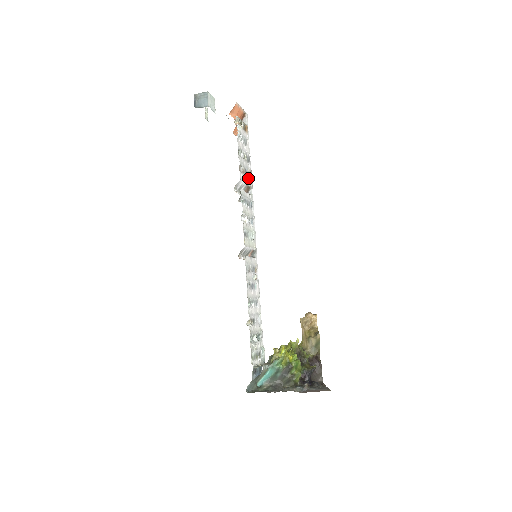
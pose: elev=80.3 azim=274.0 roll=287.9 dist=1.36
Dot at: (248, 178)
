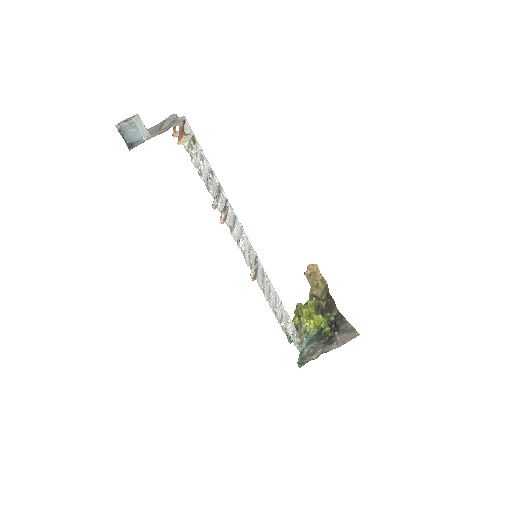
Dot at: (222, 194)
